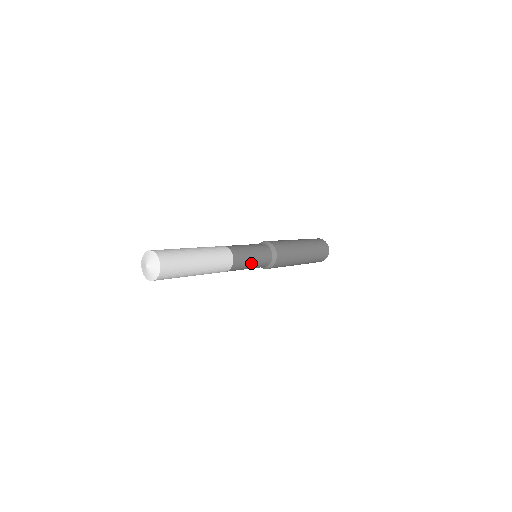
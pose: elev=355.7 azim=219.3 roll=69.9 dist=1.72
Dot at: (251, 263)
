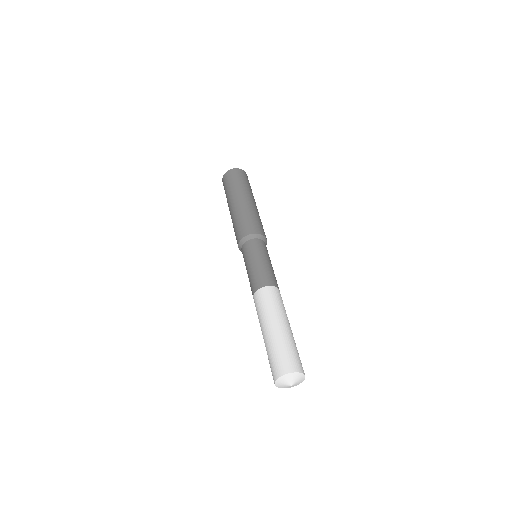
Dot at: occluded
